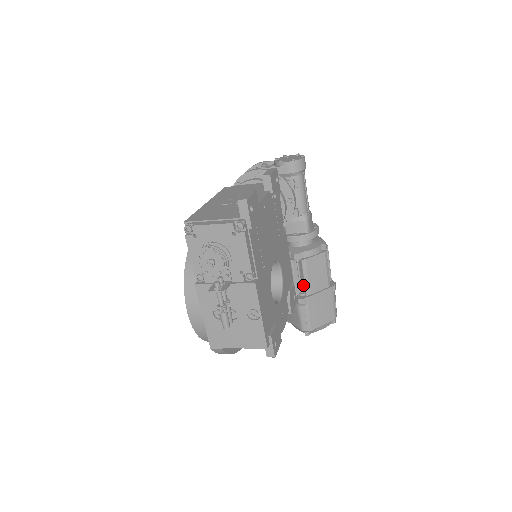
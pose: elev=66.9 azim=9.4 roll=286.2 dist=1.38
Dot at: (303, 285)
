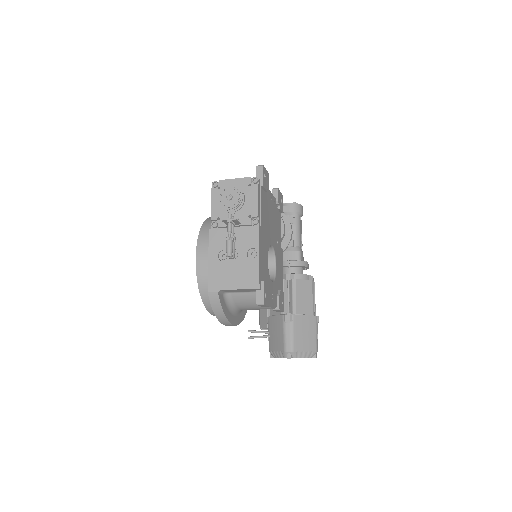
Dot at: (291, 304)
